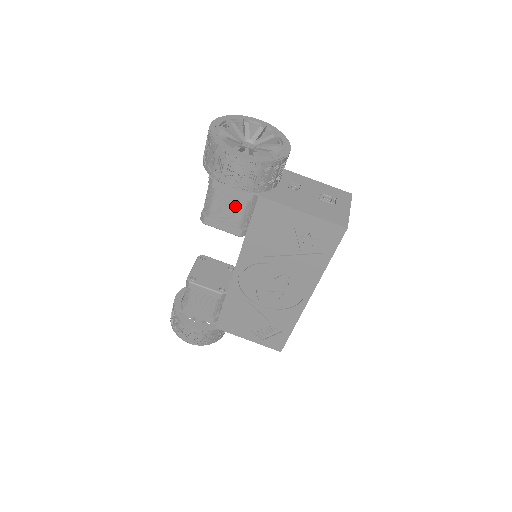
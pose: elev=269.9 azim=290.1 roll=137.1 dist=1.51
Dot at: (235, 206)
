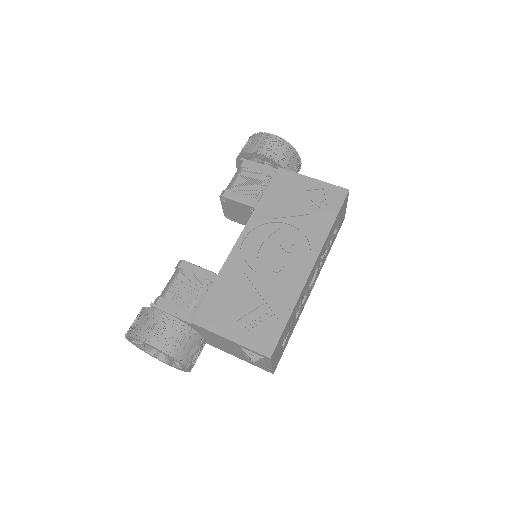
Dot at: (256, 180)
